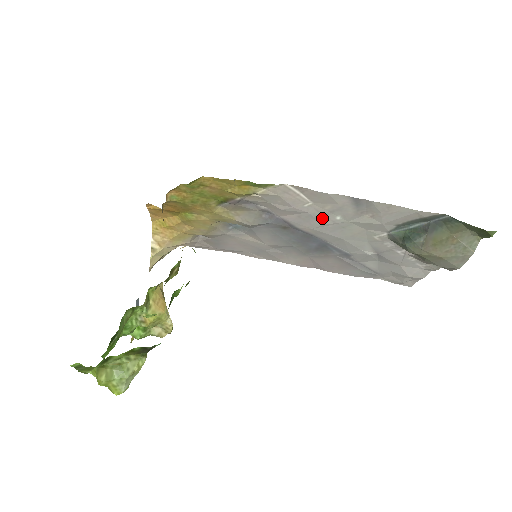
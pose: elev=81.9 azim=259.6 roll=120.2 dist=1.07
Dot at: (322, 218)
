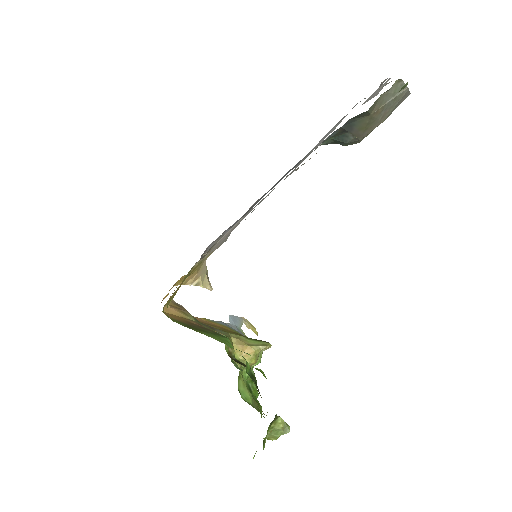
Dot at: occluded
